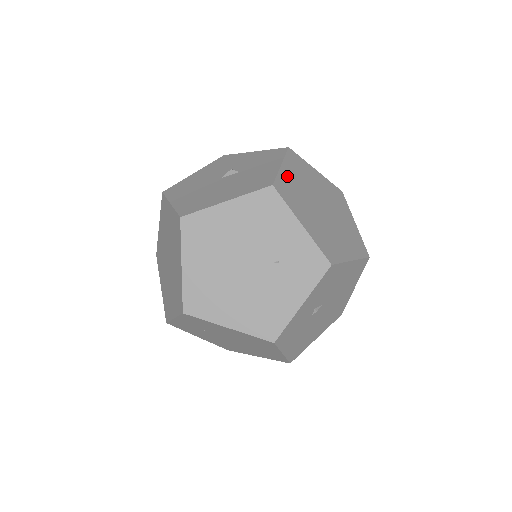
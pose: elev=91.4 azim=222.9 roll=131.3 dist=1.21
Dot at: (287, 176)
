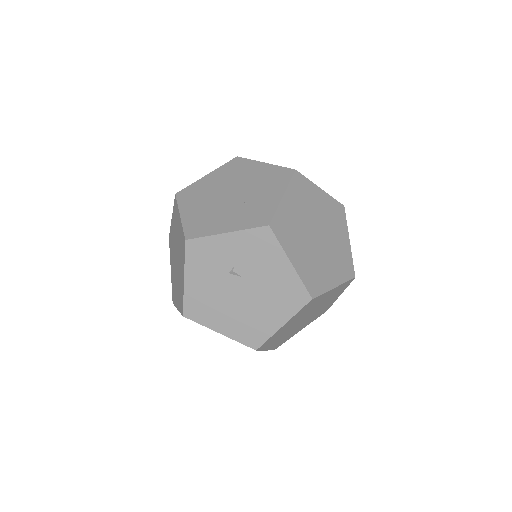
Dot at: (316, 192)
